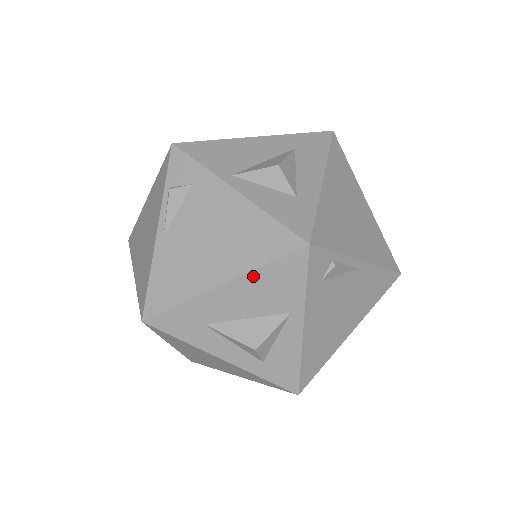
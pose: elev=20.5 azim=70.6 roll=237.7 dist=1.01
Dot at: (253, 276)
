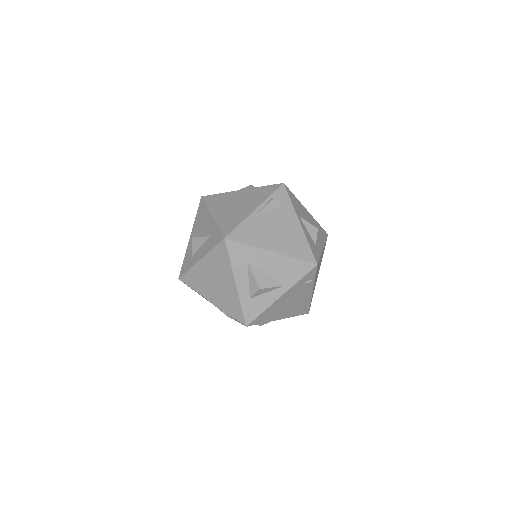
Dot at: (287, 259)
